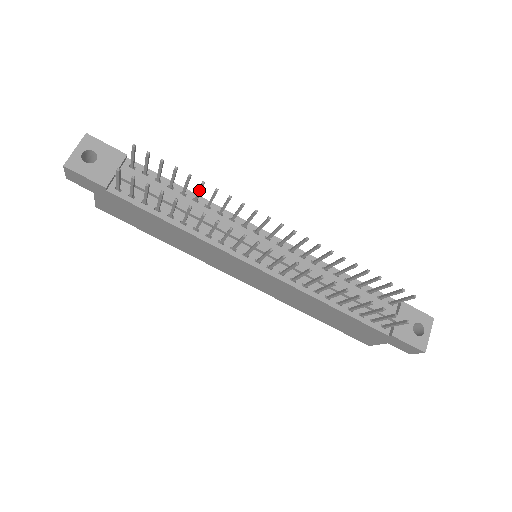
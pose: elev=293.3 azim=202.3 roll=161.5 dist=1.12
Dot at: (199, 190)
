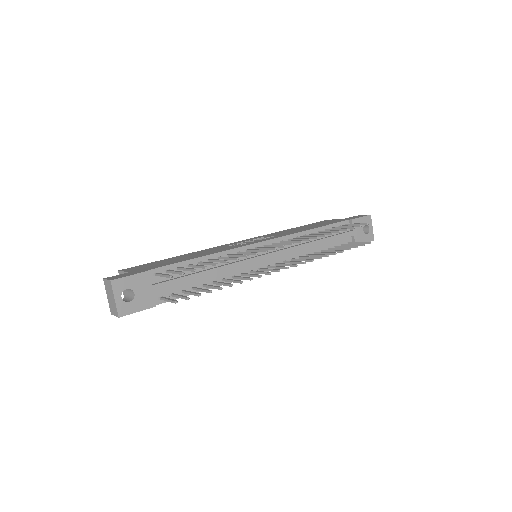
Dot at: (220, 262)
